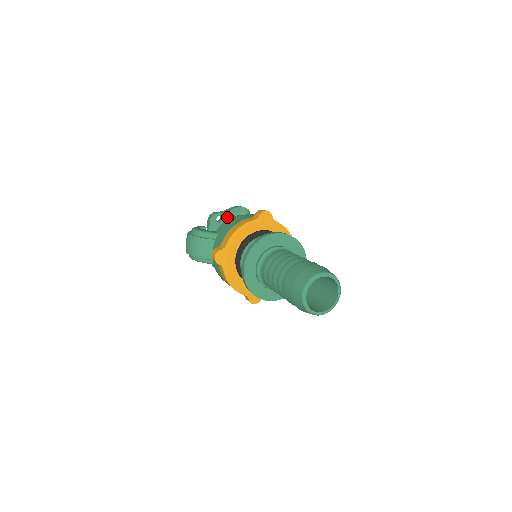
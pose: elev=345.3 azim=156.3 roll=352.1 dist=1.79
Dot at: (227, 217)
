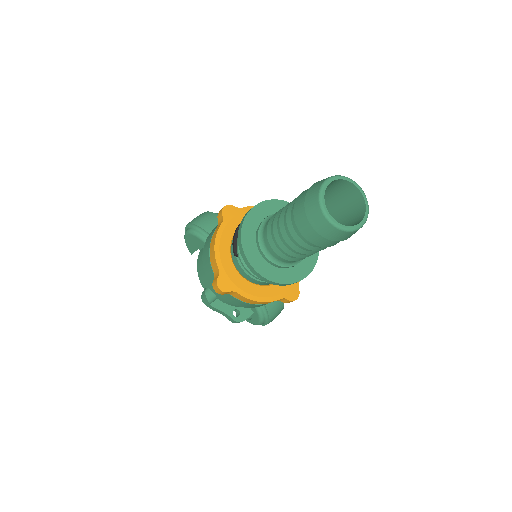
Dot at: occluded
